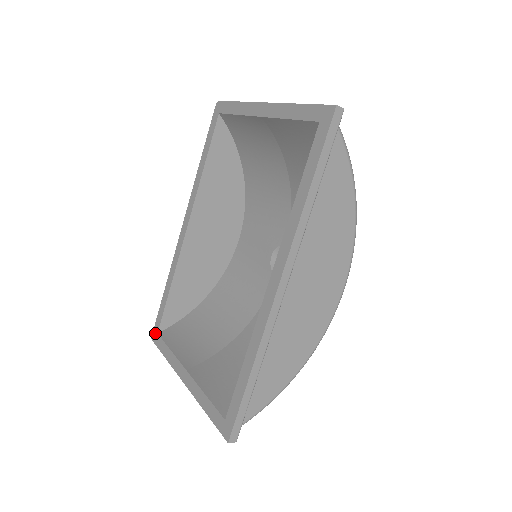
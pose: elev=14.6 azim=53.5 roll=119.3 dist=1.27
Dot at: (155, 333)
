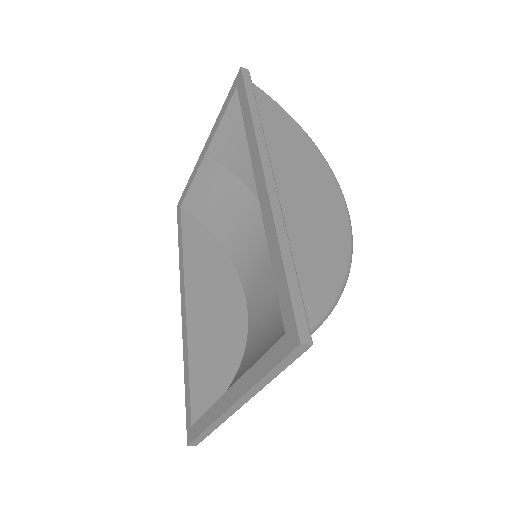
Dot at: (189, 430)
